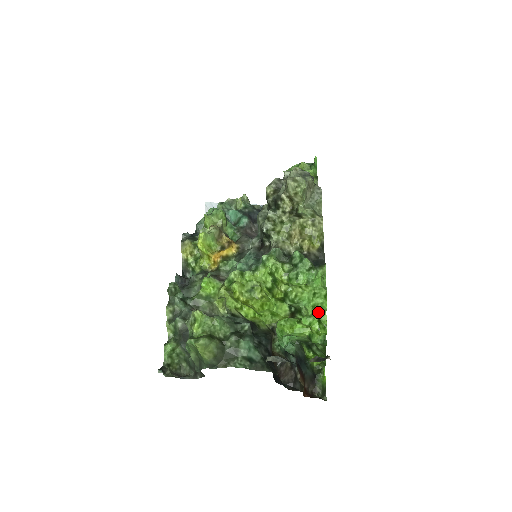
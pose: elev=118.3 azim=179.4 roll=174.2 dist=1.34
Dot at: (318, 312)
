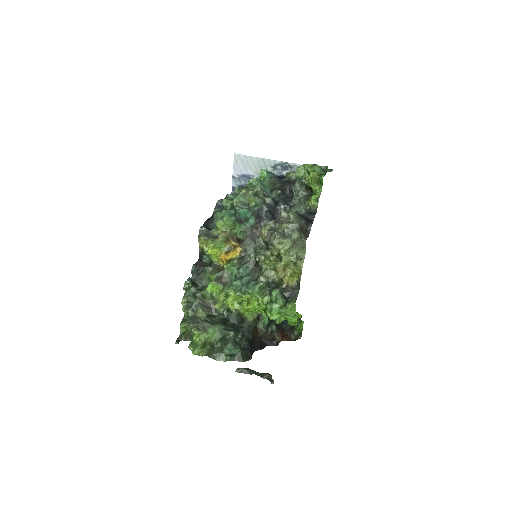
Dot at: occluded
